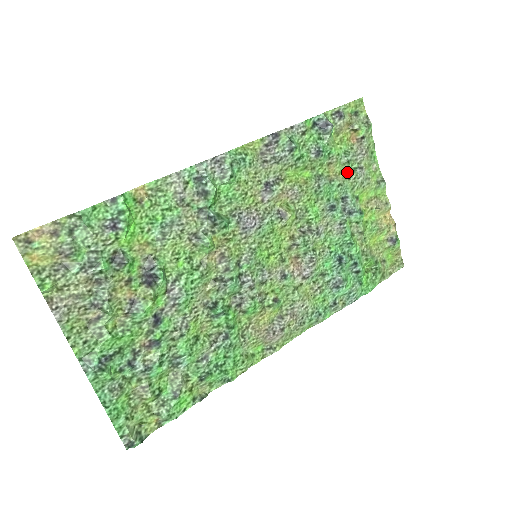
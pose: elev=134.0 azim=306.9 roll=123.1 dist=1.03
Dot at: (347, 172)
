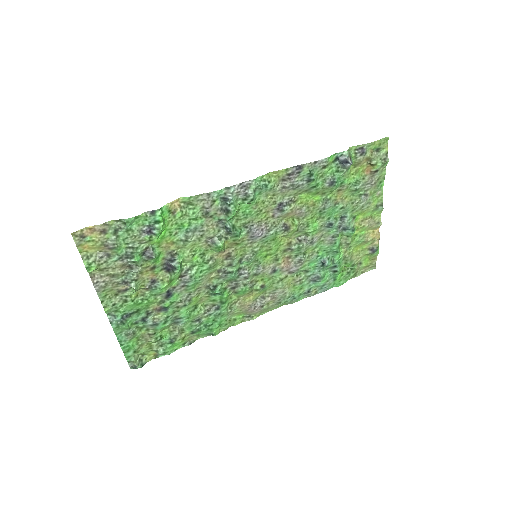
Dot at: (353, 197)
